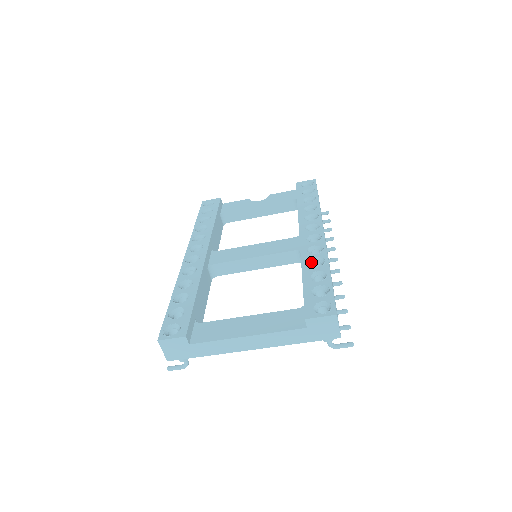
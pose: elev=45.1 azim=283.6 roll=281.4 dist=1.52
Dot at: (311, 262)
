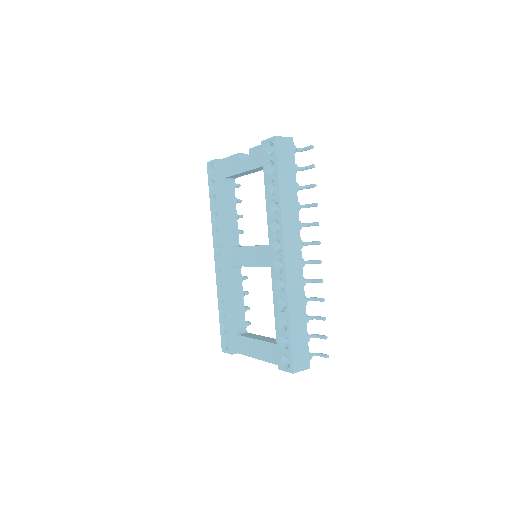
Dot at: (279, 301)
